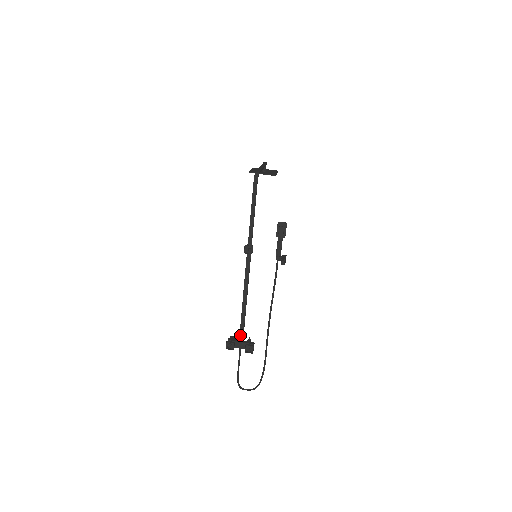
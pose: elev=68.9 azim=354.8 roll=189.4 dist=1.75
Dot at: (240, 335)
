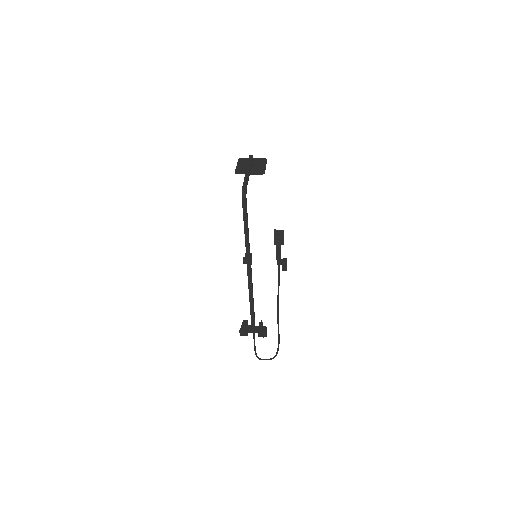
Dot at: (252, 323)
